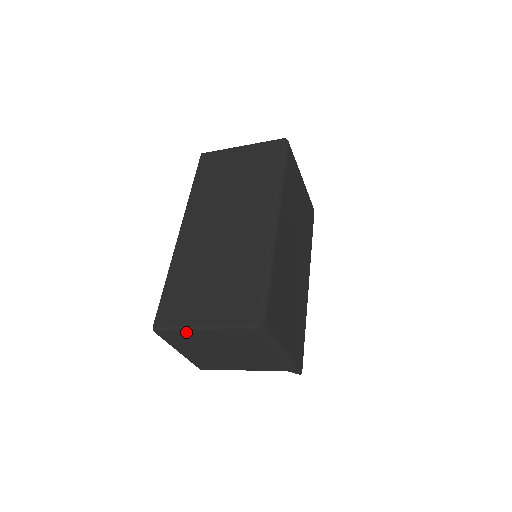
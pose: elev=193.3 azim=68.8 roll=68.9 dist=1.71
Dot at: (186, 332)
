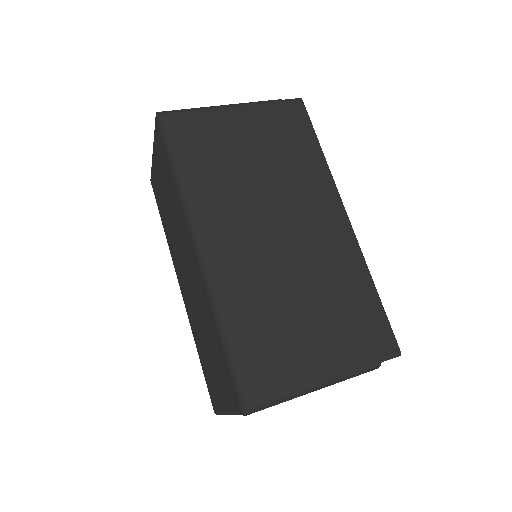
Dot at: occluded
